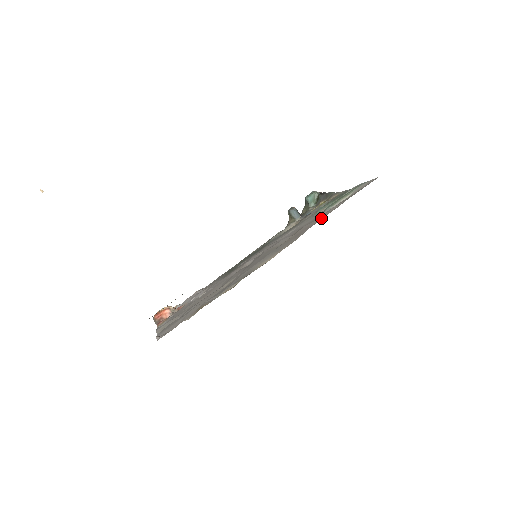
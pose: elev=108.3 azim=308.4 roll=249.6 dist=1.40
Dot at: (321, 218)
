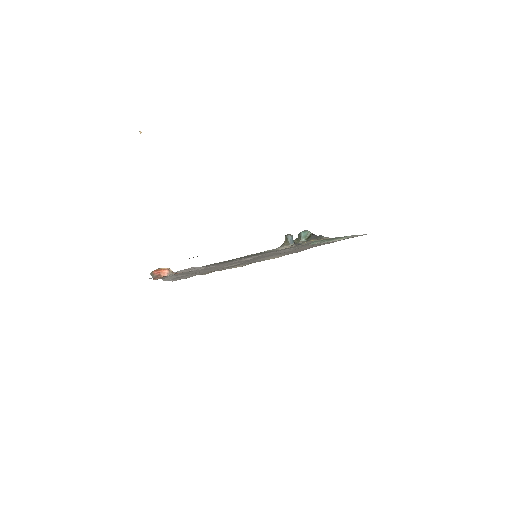
Dot at: (322, 244)
